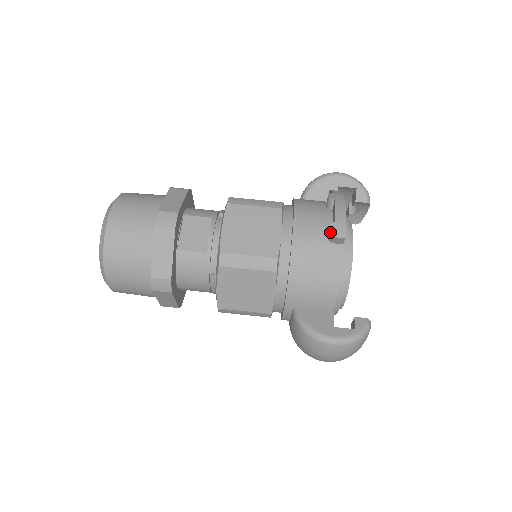
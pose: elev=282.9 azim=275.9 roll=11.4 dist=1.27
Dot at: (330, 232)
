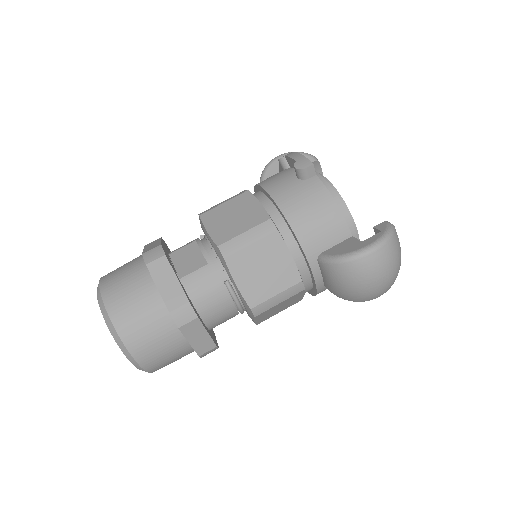
Dot at: (298, 169)
